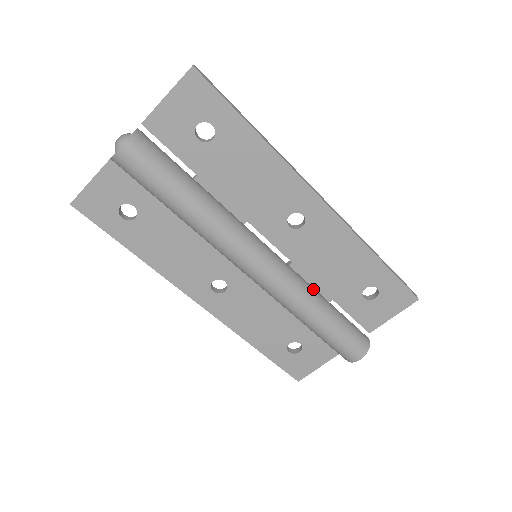
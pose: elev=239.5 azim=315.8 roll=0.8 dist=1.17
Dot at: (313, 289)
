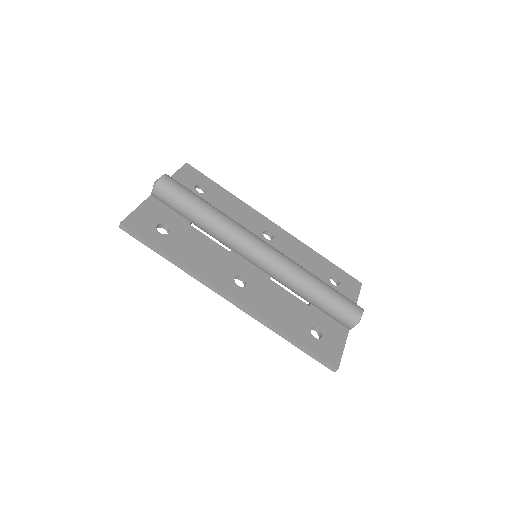
Dot at: occluded
